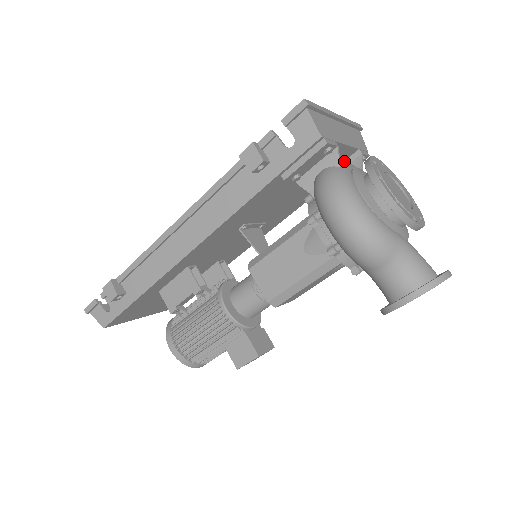
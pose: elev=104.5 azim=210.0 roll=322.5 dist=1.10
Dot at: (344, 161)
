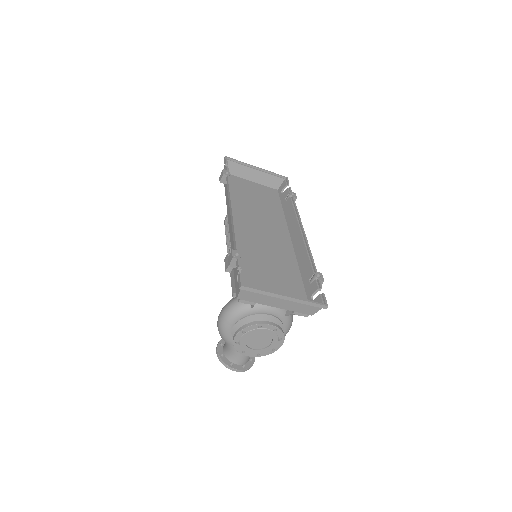
Dot at: occluded
